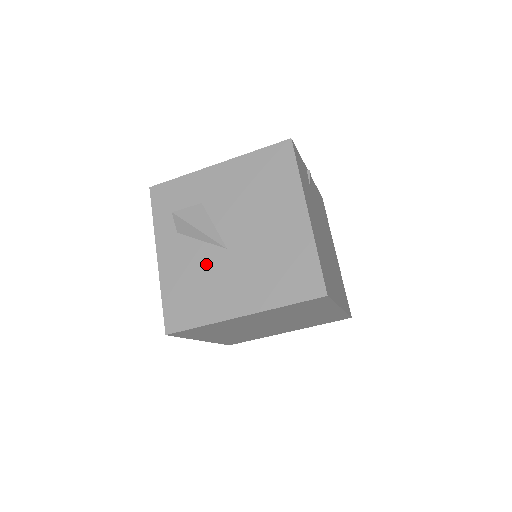
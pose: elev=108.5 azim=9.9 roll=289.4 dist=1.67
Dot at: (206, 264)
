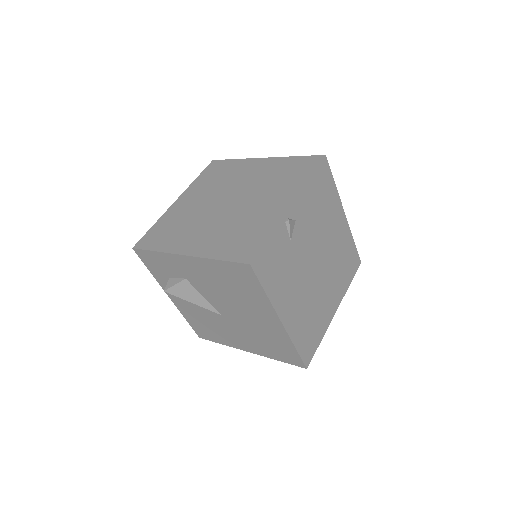
Dot at: (209, 317)
